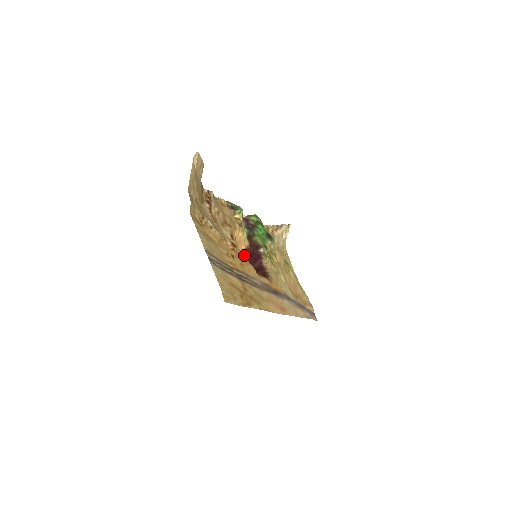
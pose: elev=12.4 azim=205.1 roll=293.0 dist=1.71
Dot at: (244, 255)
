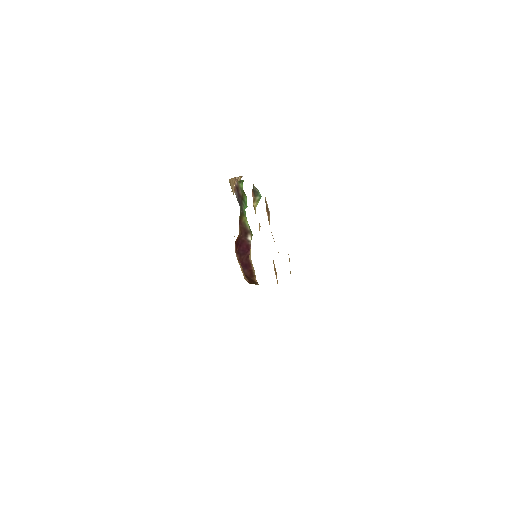
Dot at: (236, 244)
